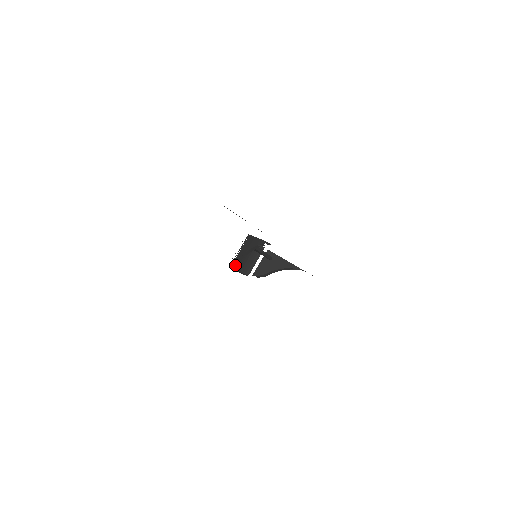
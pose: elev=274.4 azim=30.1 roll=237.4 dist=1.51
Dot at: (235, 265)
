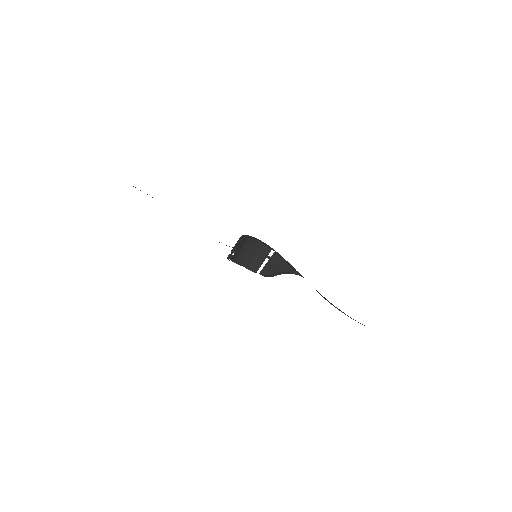
Dot at: (239, 262)
